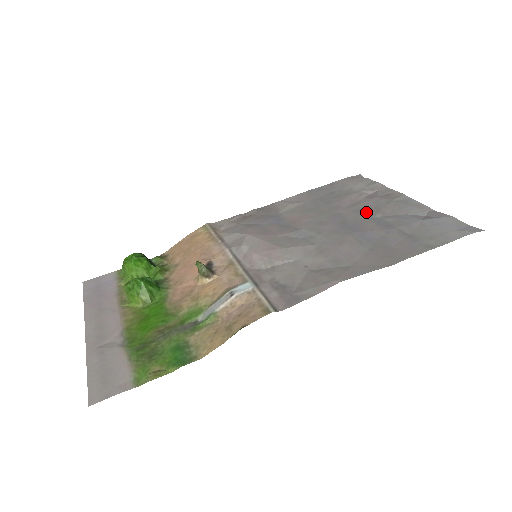
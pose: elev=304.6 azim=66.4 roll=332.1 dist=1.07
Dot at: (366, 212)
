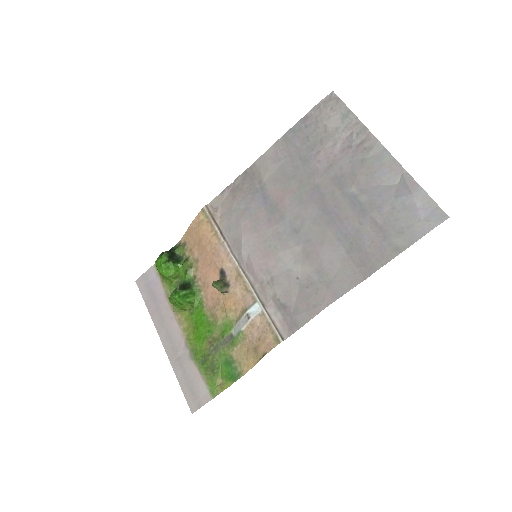
Dot at: (342, 183)
